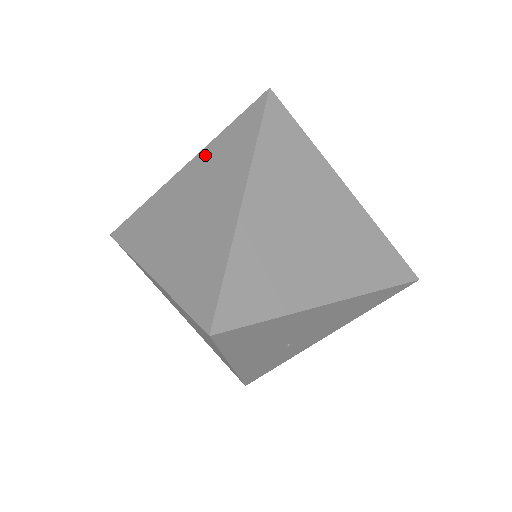
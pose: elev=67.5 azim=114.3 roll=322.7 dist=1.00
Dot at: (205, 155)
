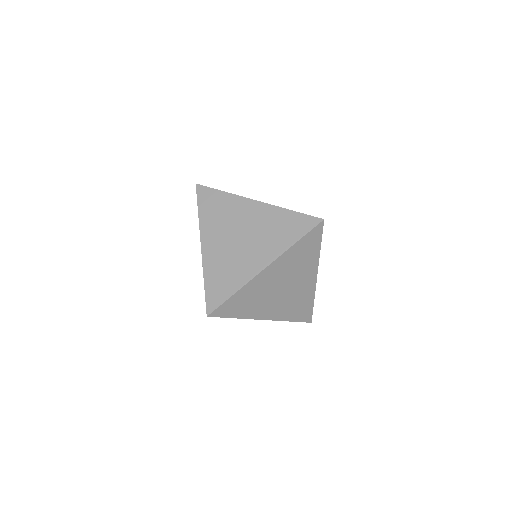
Dot at: occluded
